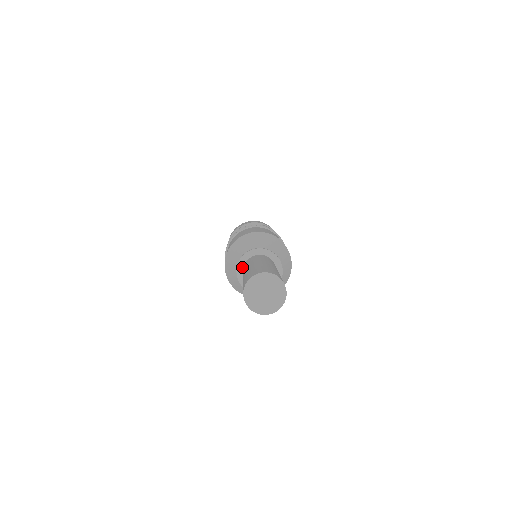
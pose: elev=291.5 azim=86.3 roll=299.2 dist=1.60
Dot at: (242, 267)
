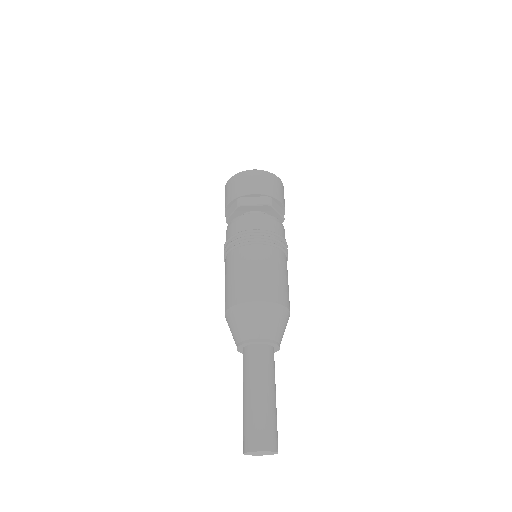
Dot at: (242, 348)
